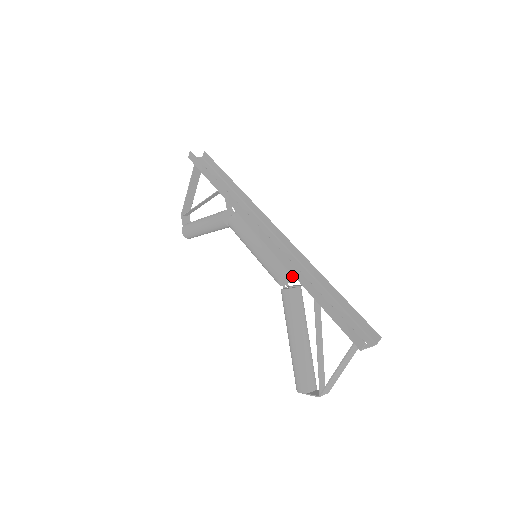
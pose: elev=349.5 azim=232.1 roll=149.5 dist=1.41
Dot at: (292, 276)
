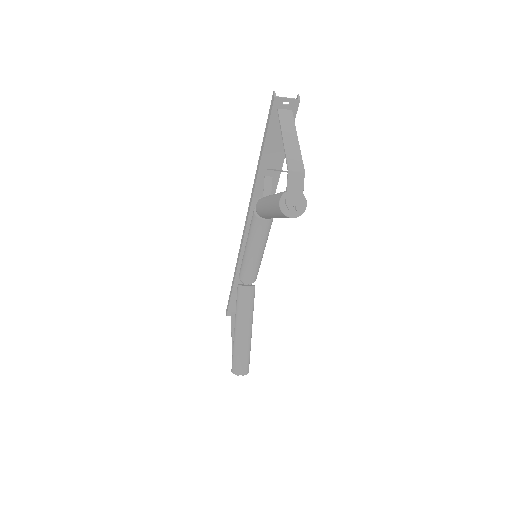
Dot at: occluded
